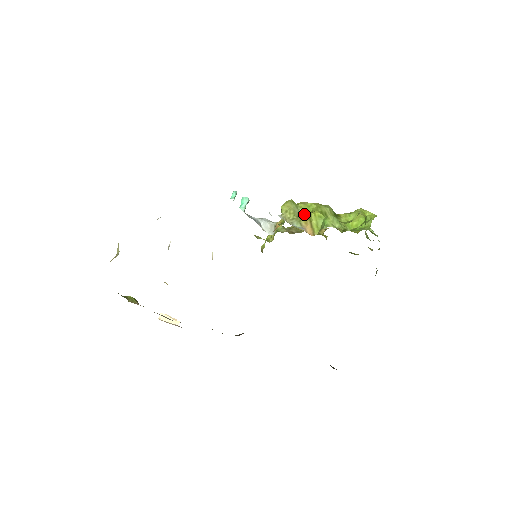
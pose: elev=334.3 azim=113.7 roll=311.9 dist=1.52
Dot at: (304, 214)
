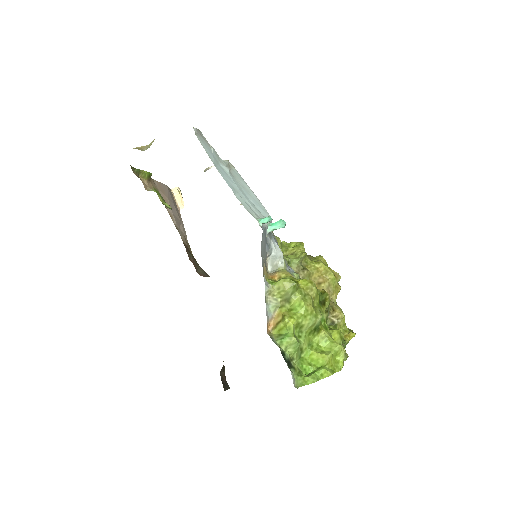
Dot at: (290, 305)
